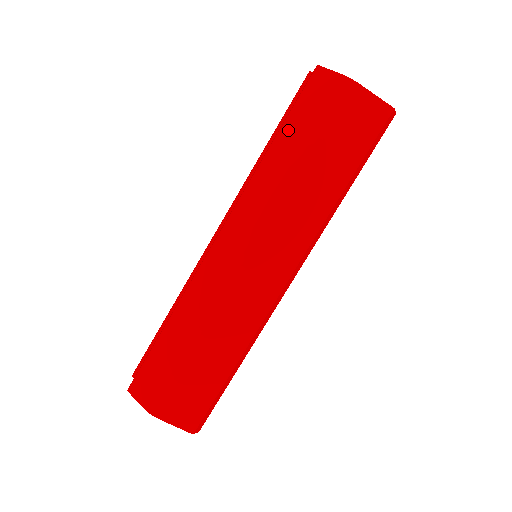
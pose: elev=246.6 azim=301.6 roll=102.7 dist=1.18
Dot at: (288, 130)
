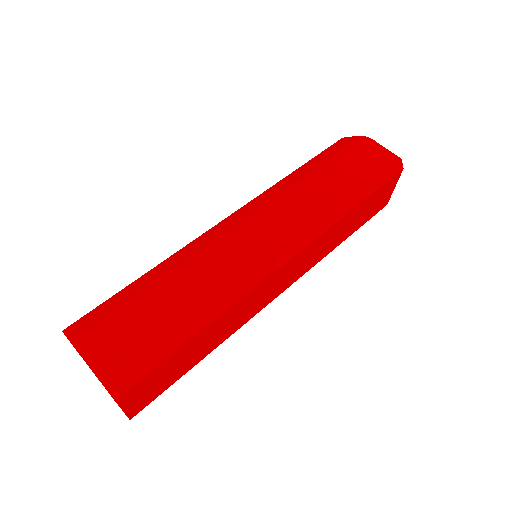
Dot at: (310, 162)
